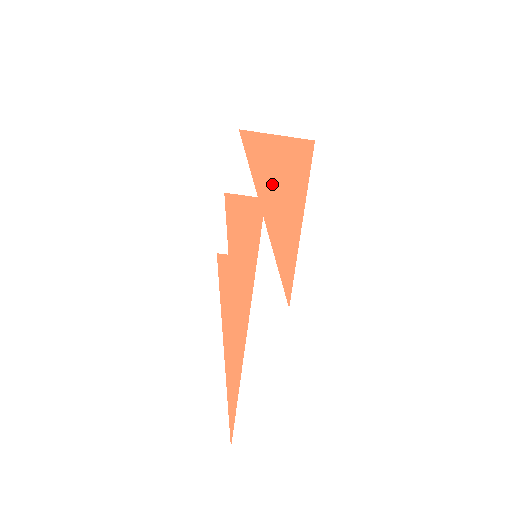
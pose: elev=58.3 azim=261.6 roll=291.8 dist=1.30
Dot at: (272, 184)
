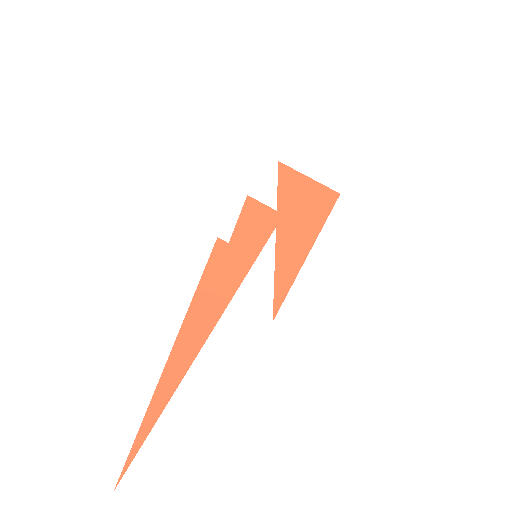
Dot at: (293, 207)
